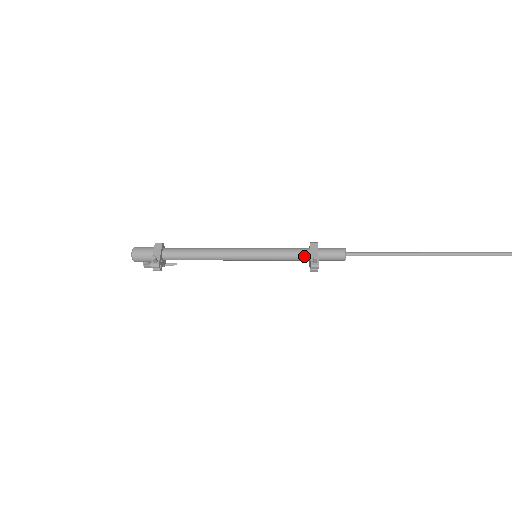
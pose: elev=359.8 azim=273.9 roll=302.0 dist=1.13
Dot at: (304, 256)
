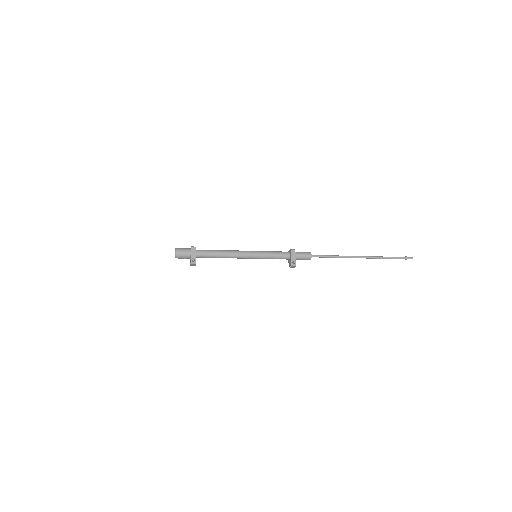
Dot at: (286, 258)
